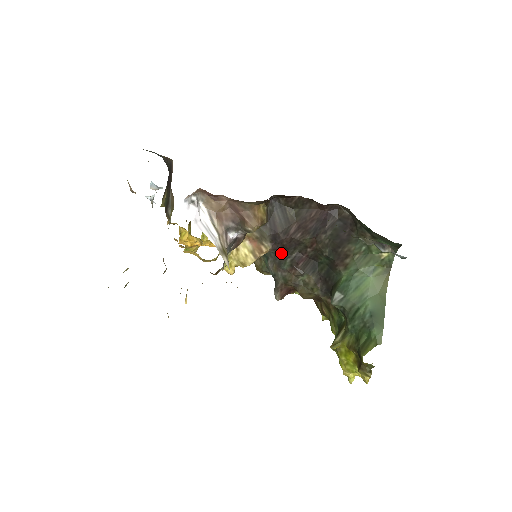
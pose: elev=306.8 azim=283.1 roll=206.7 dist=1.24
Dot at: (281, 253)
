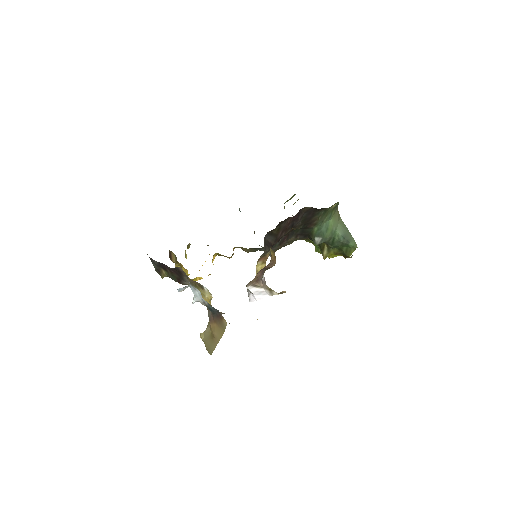
Dot at: occluded
